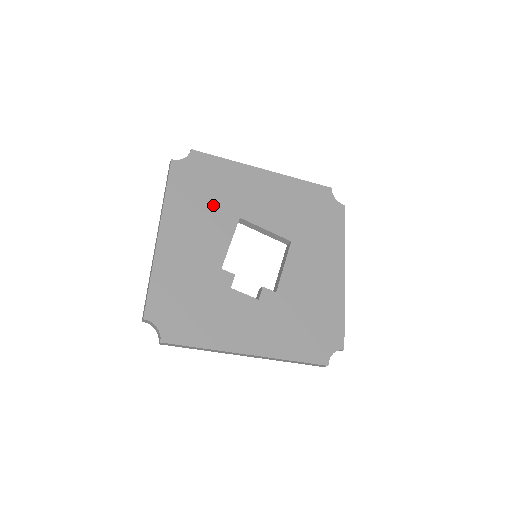
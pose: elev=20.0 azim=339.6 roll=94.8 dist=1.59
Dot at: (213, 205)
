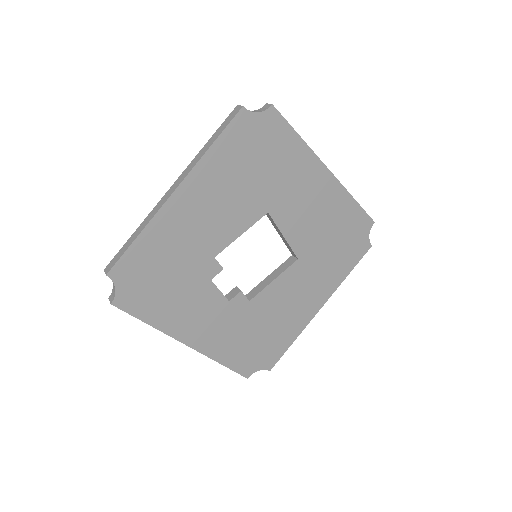
Dot at: (251, 185)
